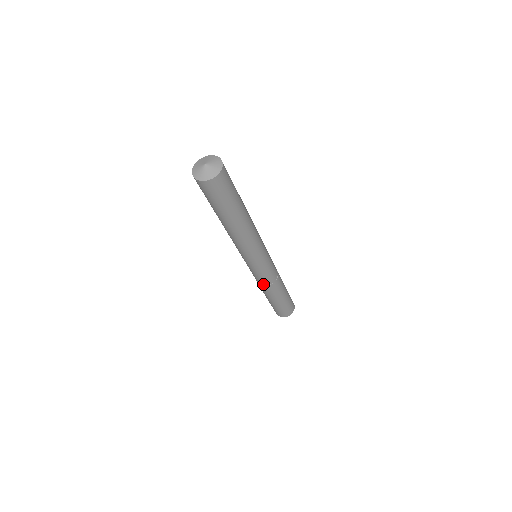
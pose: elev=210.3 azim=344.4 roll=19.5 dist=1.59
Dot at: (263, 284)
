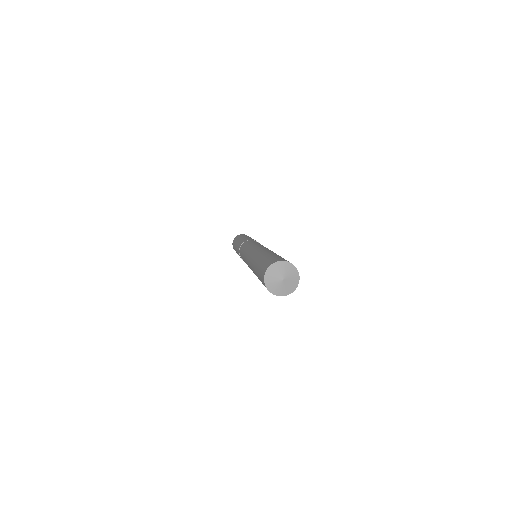
Dot at: occluded
